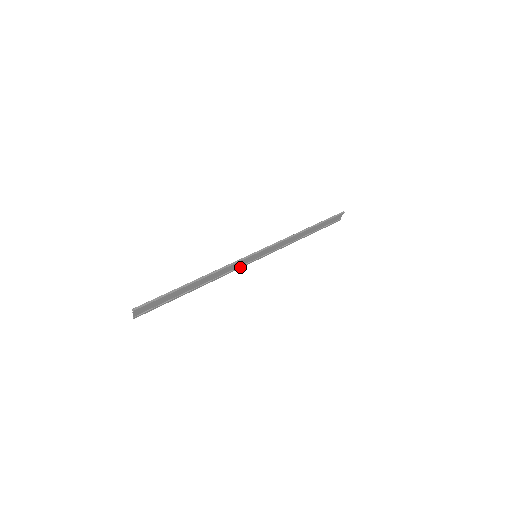
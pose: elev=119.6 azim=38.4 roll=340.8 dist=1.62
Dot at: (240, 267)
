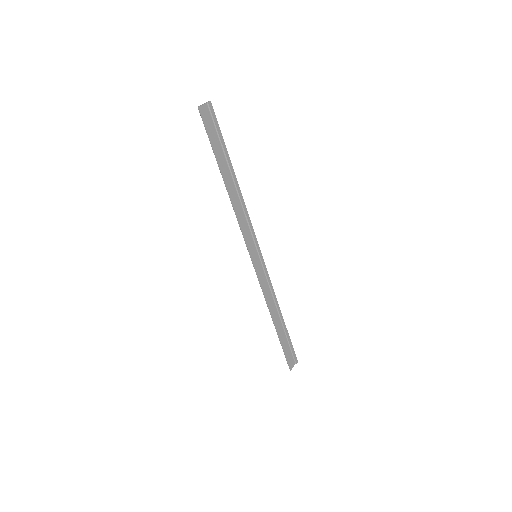
Dot at: (246, 241)
